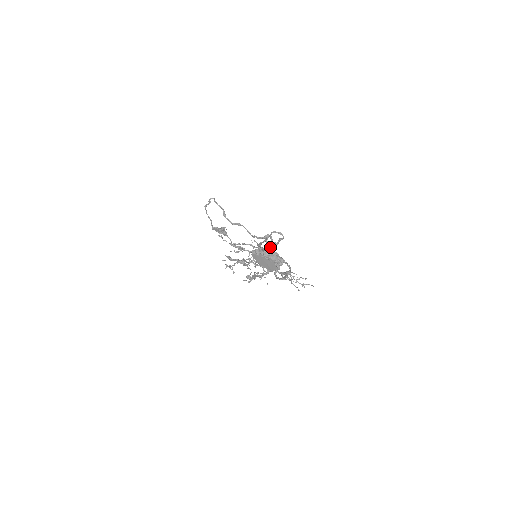
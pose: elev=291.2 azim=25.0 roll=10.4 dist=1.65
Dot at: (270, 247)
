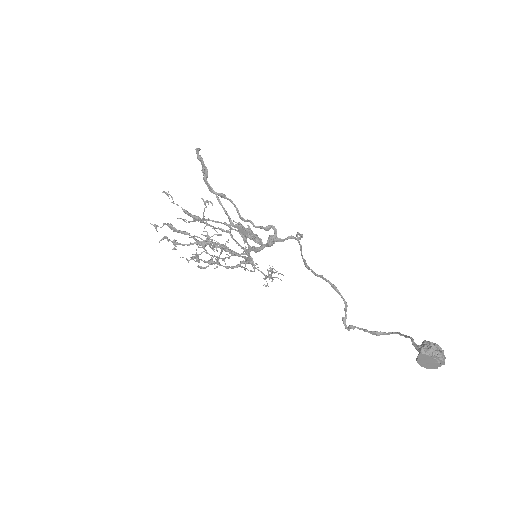
Dot at: (272, 244)
